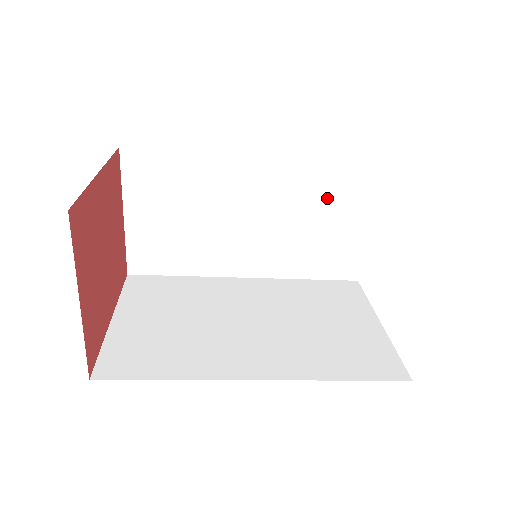
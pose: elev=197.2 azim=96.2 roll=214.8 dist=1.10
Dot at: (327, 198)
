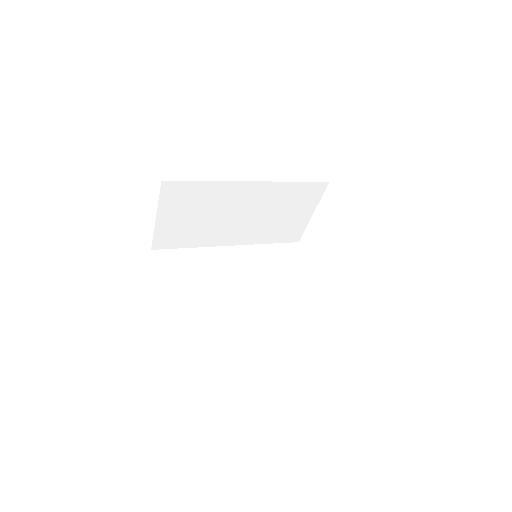
Dot at: (291, 202)
